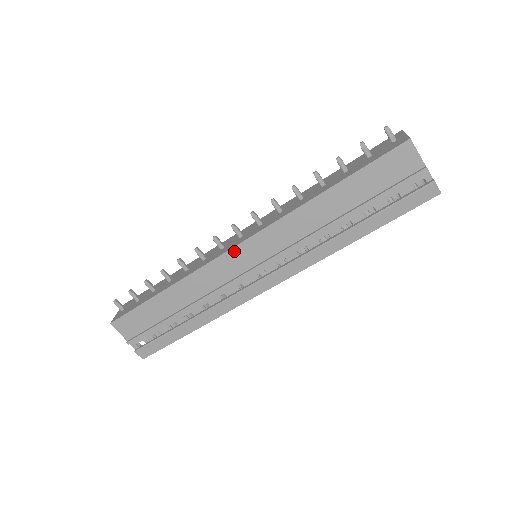
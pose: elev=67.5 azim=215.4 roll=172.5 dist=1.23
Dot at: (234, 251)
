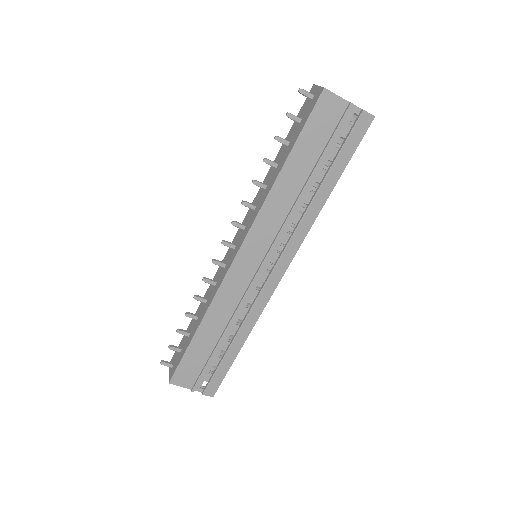
Dot at: (236, 262)
